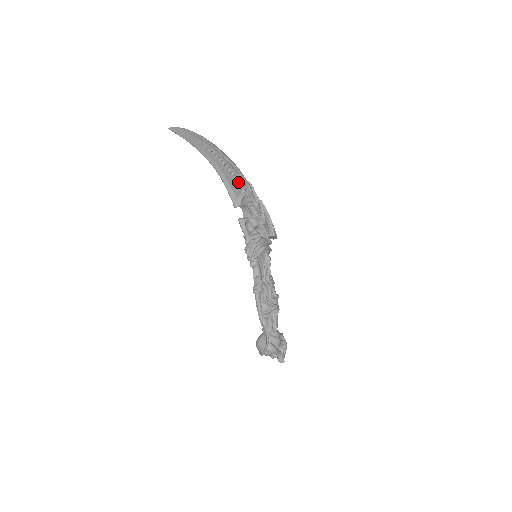
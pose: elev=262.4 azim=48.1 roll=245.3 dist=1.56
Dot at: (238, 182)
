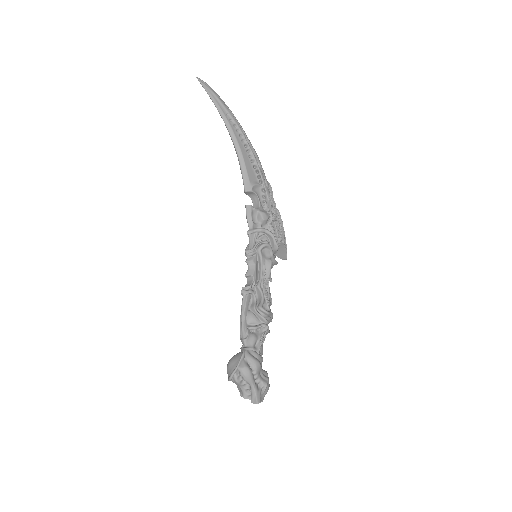
Dot at: (255, 169)
